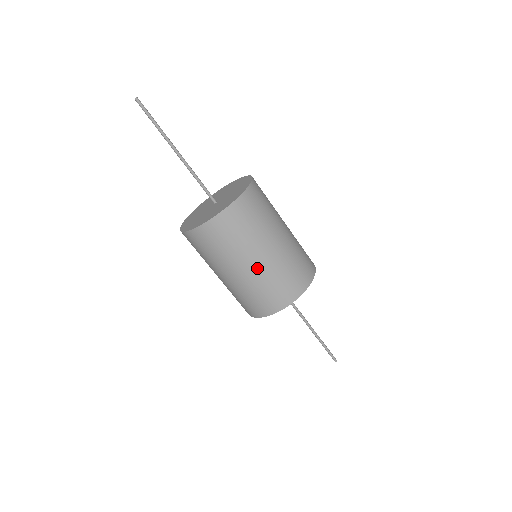
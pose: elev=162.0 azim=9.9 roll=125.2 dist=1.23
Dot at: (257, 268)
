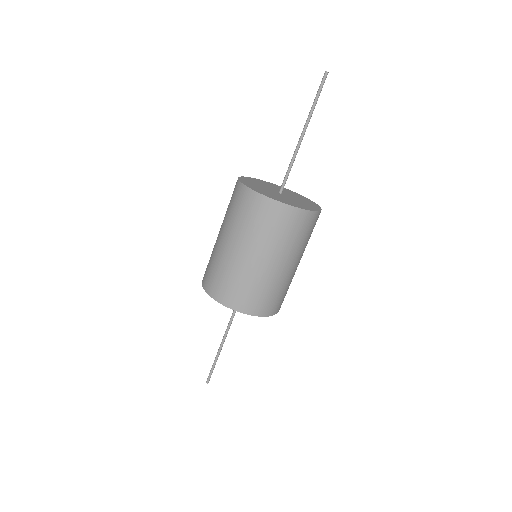
Dot at: (267, 268)
